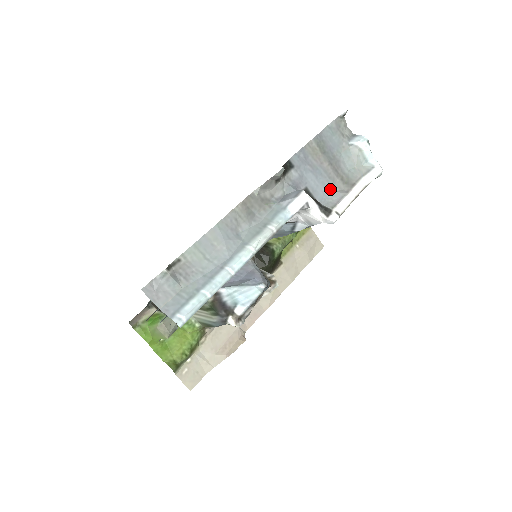
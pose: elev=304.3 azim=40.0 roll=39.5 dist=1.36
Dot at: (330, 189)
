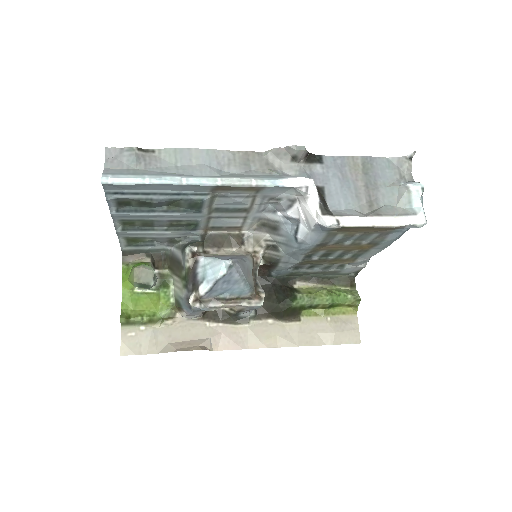
Dot at: (350, 205)
